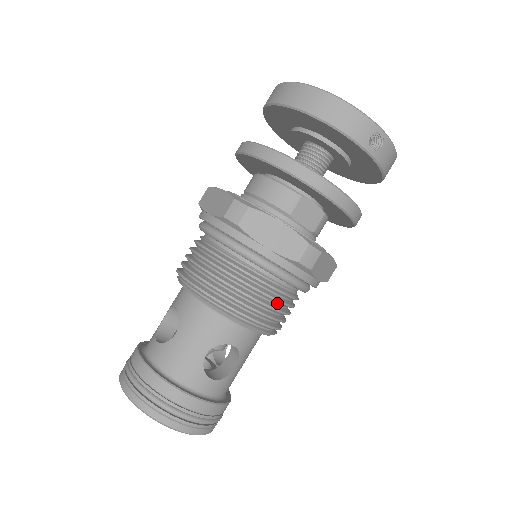
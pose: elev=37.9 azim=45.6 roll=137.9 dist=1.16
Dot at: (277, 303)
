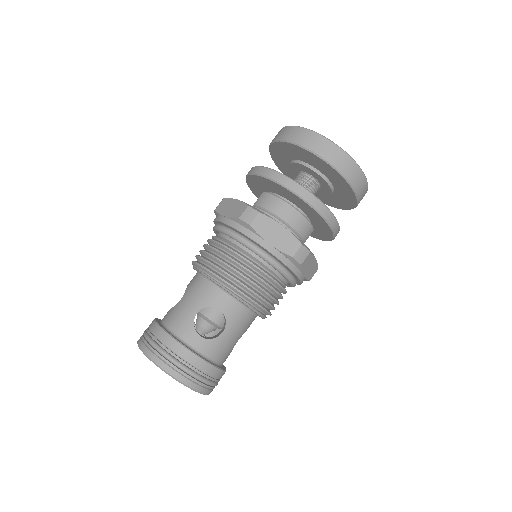
Dot at: occluded
